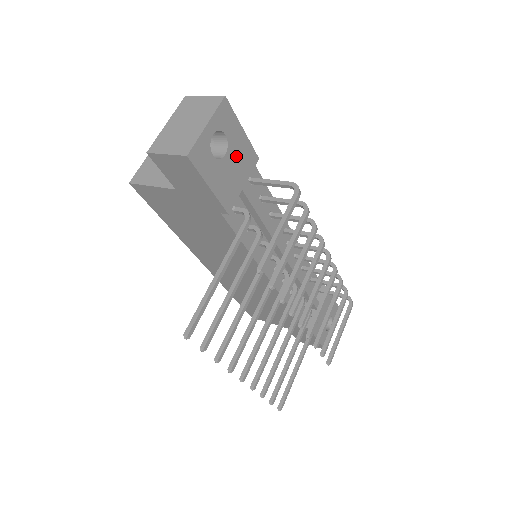
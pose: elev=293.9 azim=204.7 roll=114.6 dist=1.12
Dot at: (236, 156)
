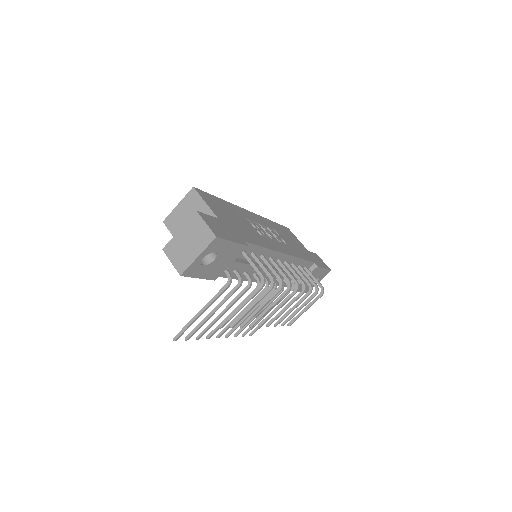
Dot at: (225, 255)
